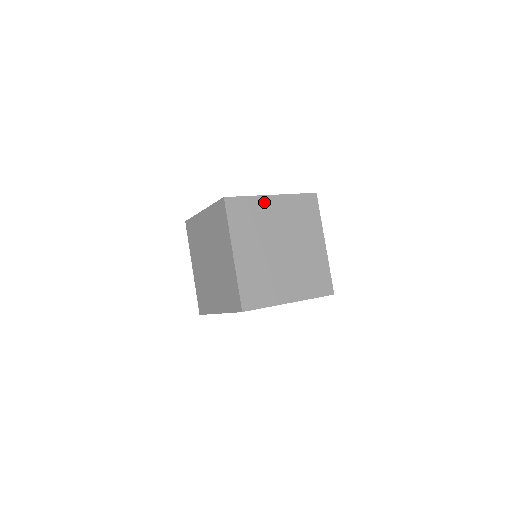
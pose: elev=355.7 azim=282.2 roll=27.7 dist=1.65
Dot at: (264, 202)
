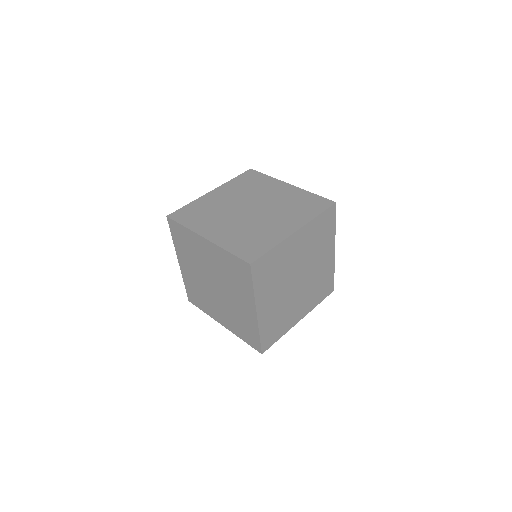
Dot at: (288, 244)
